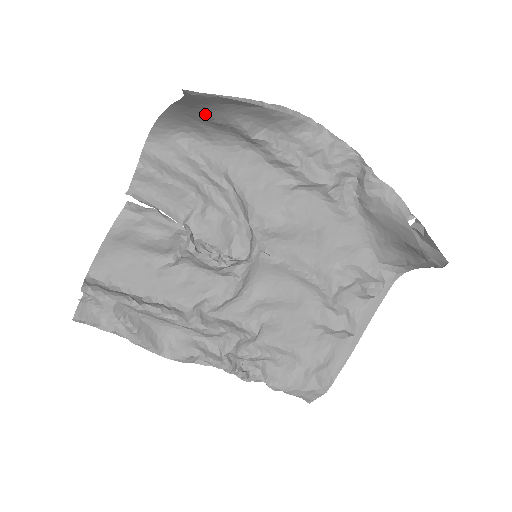
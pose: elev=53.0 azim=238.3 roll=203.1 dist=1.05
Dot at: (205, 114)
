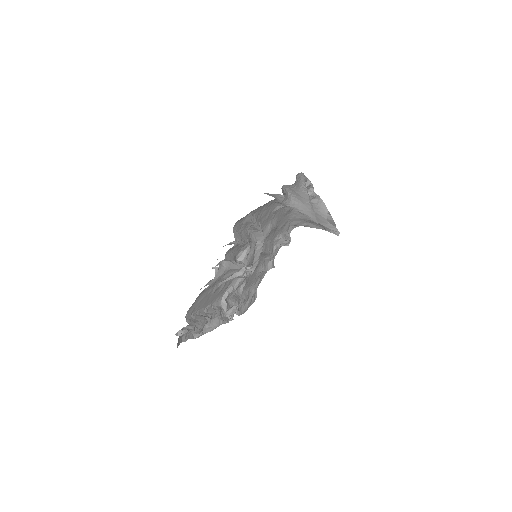
Dot at: occluded
